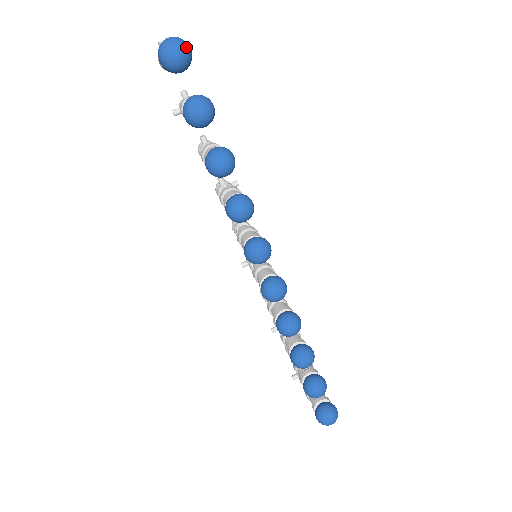
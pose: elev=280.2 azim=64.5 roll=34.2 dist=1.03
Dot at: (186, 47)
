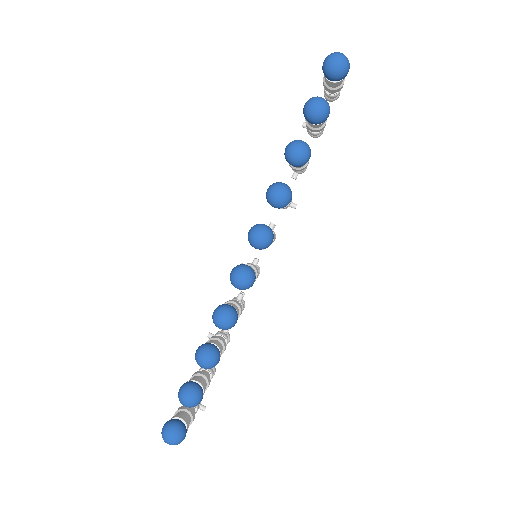
Dot at: (347, 65)
